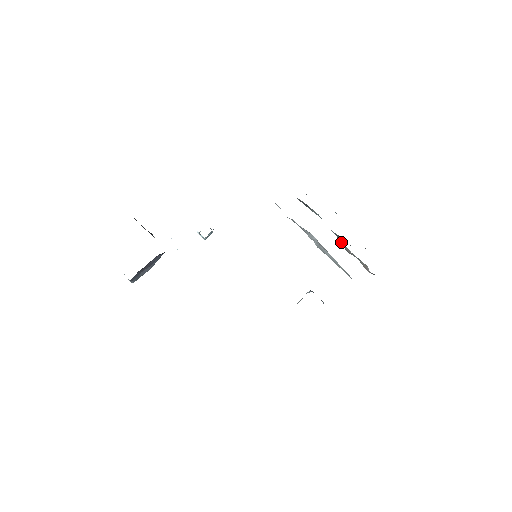
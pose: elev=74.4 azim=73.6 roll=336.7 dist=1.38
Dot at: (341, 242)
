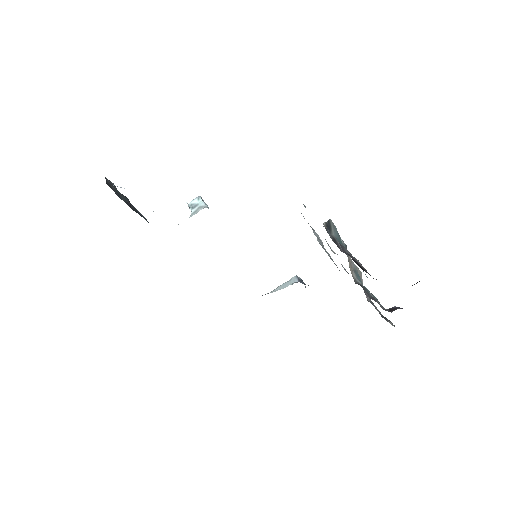
Dot at: (348, 256)
